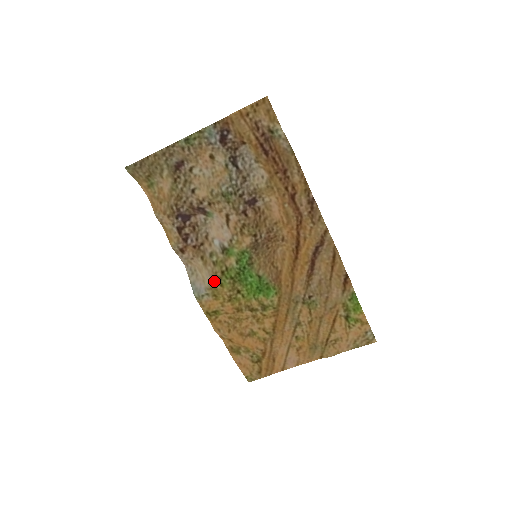
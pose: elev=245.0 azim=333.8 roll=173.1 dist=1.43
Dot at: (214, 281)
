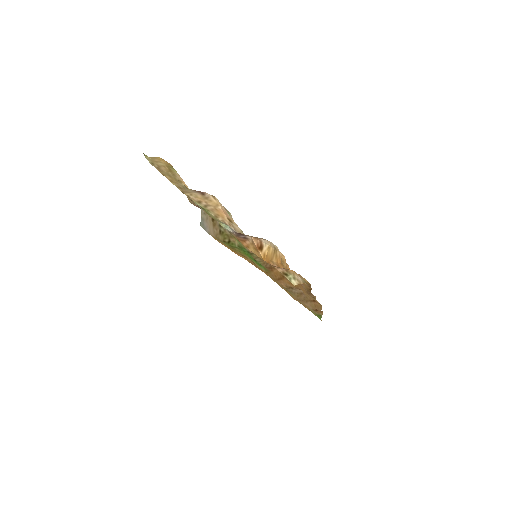
Dot at: (216, 238)
